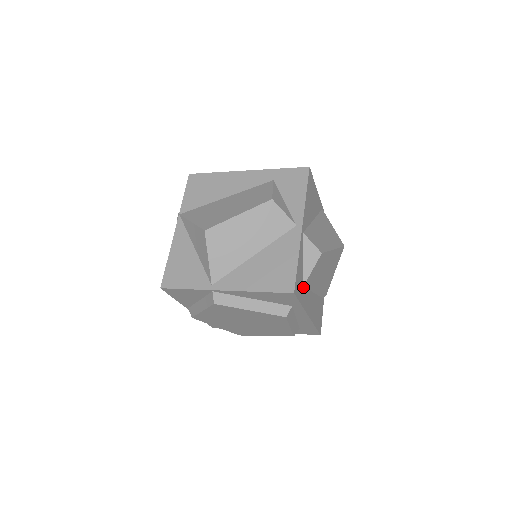
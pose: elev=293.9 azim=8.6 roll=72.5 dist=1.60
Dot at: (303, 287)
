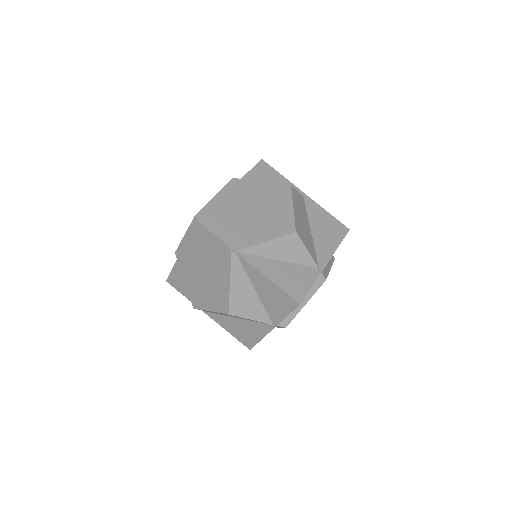
Dot at: occluded
